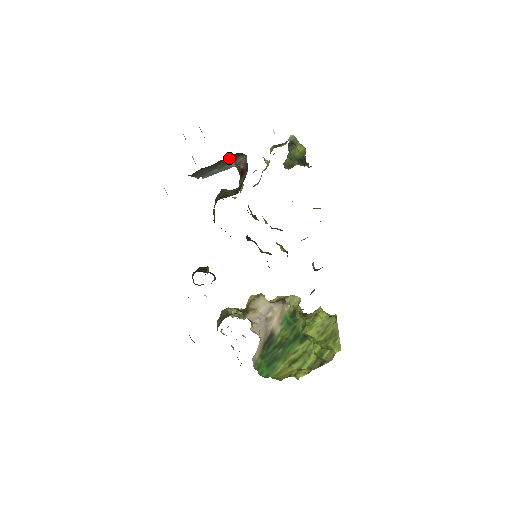
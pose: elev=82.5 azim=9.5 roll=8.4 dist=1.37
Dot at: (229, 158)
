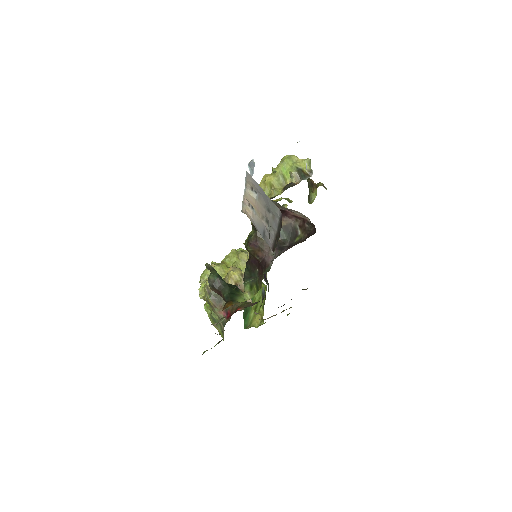
Dot at: occluded
